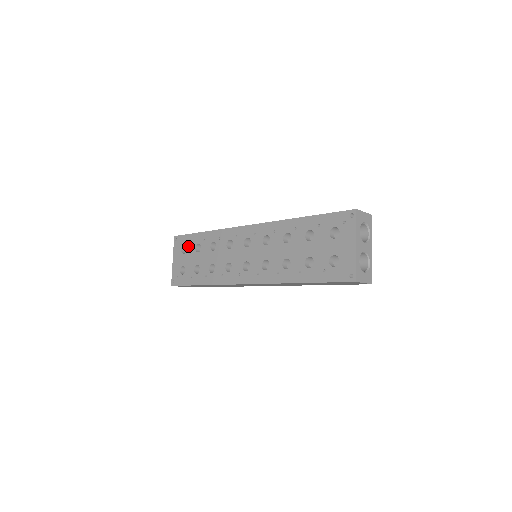
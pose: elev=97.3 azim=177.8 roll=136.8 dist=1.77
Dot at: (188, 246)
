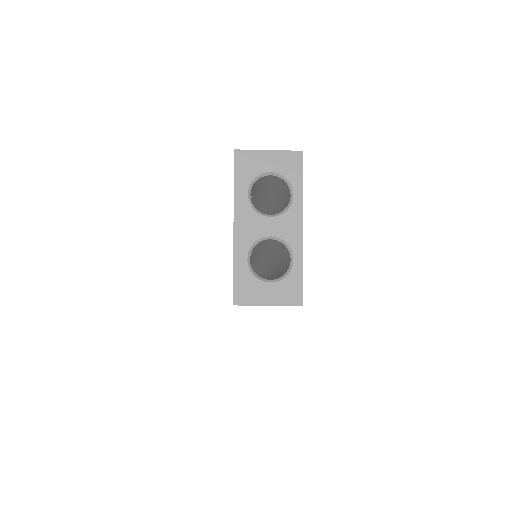
Dot at: occluded
